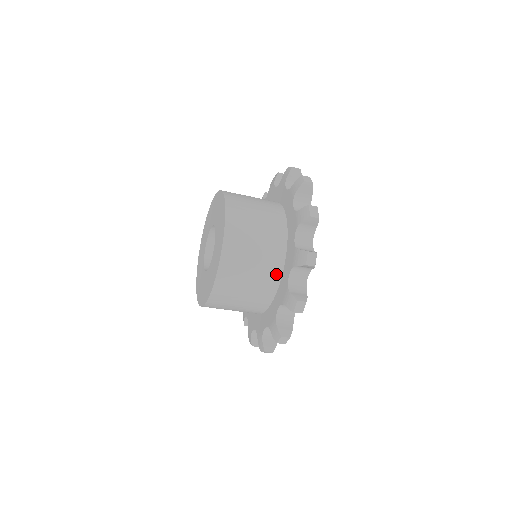
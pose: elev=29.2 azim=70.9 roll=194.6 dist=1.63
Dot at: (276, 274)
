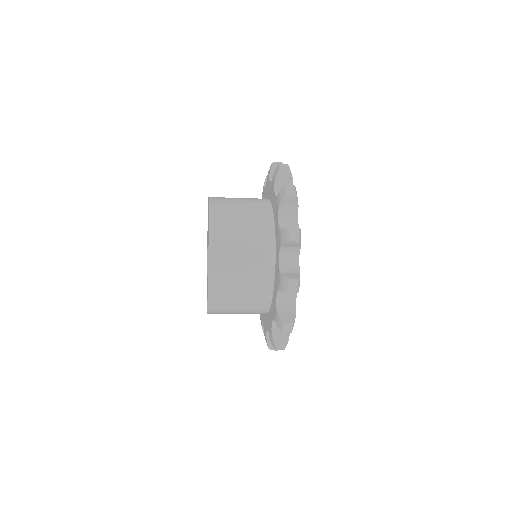
Dot at: (267, 289)
